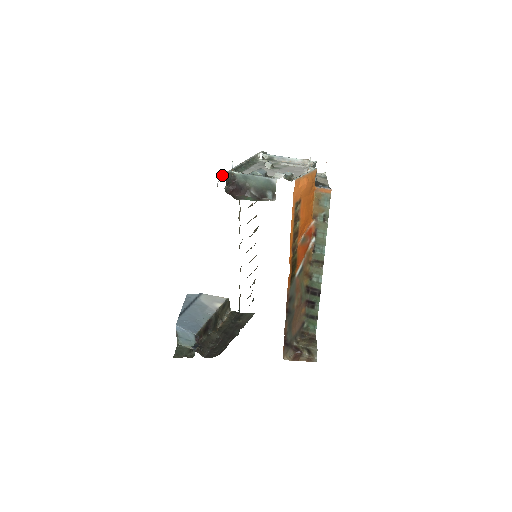
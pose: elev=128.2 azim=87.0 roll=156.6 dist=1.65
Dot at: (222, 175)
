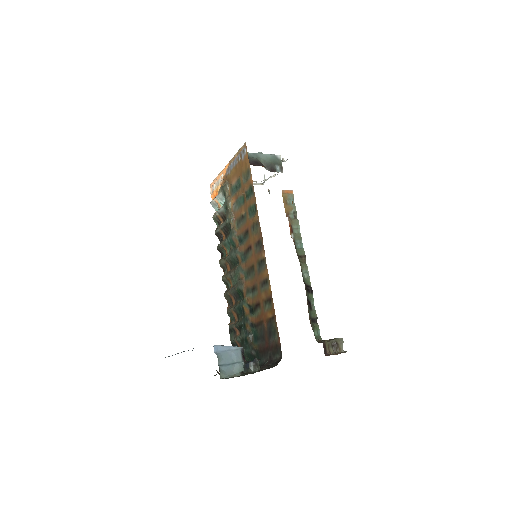
Dot at: occluded
